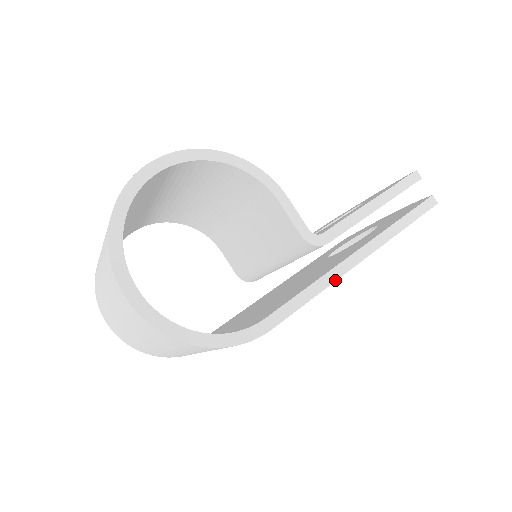
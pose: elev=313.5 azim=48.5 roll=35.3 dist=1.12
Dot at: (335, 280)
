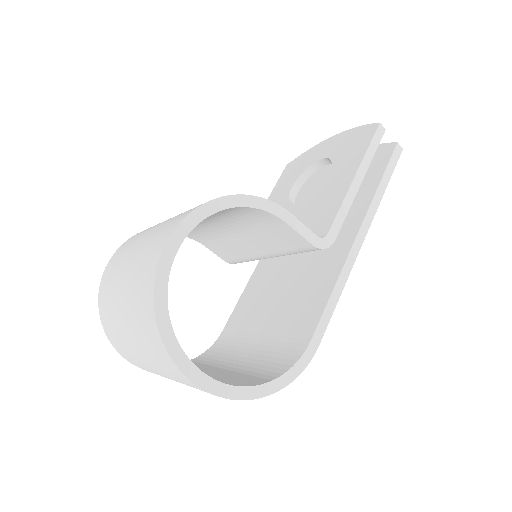
Dot at: (350, 271)
